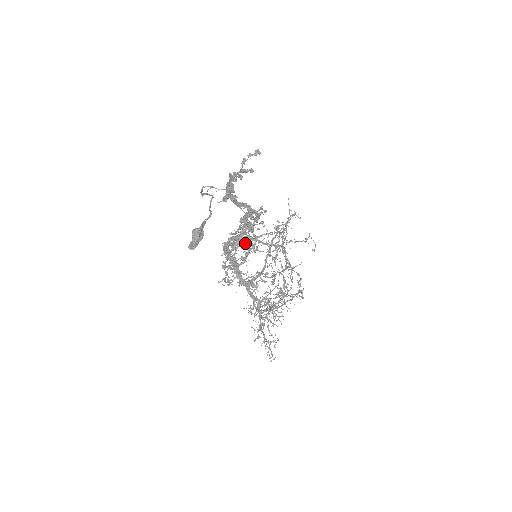
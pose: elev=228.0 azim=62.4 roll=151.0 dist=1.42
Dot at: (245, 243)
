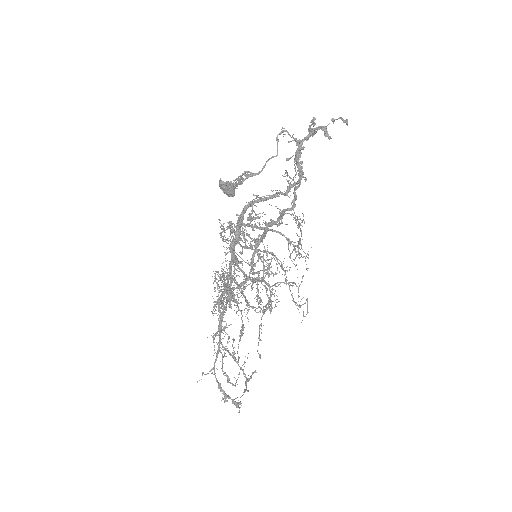
Dot at: (288, 175)
